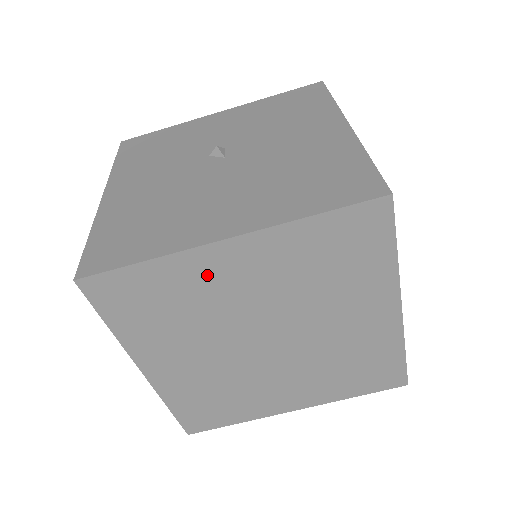
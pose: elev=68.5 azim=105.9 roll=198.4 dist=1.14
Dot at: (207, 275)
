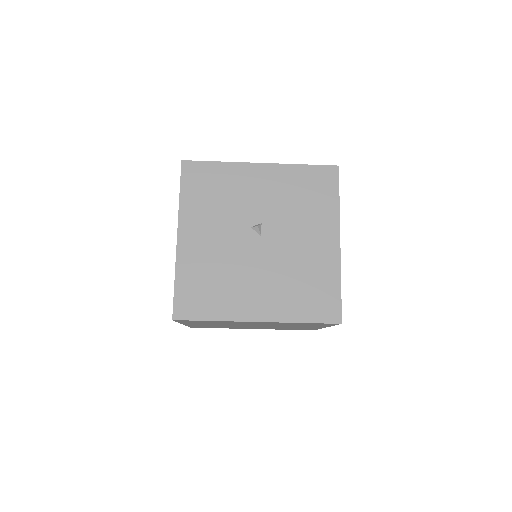
Dot at: occluded
